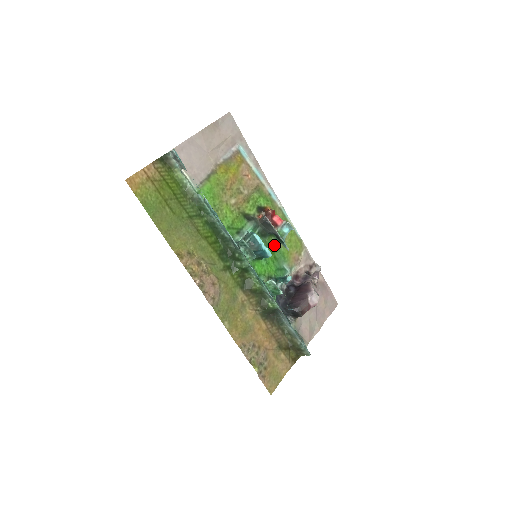
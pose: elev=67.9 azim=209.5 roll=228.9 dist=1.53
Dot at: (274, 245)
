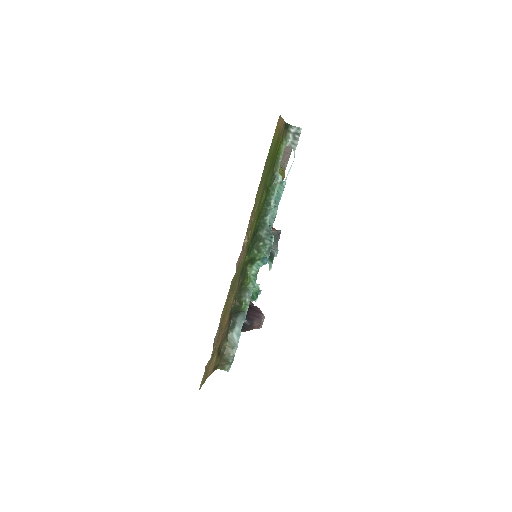
Dot at: occluded
